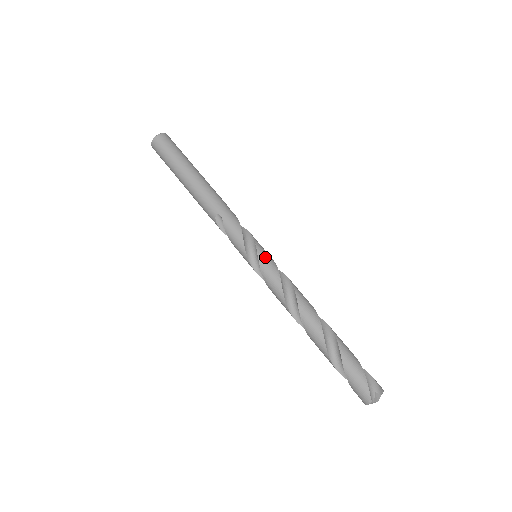
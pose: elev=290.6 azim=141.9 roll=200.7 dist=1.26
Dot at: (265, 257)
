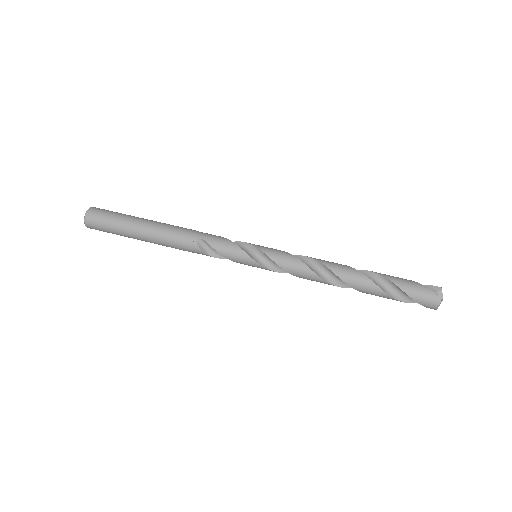
Dot at: (267, 248)
